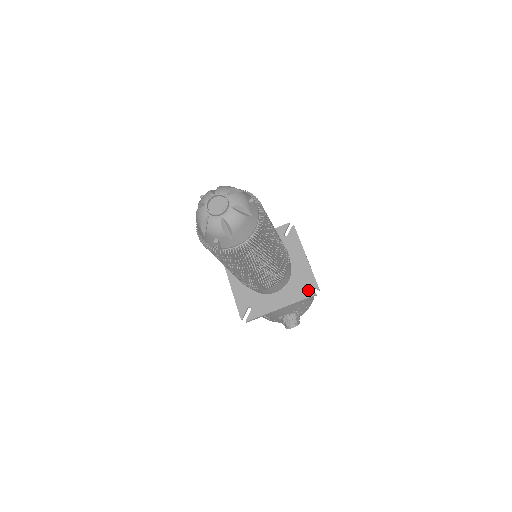
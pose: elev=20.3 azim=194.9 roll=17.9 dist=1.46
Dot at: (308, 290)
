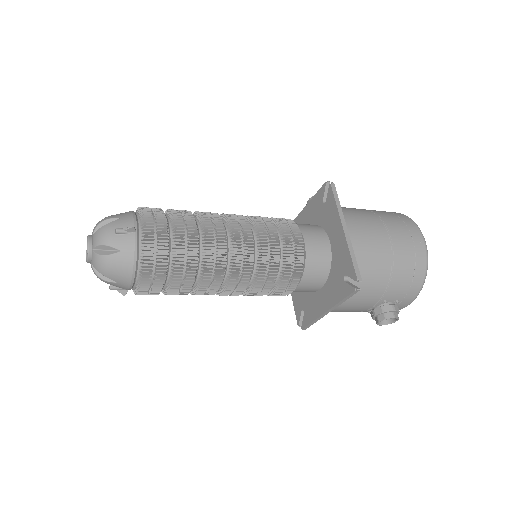
Dot at: (347, 284)
